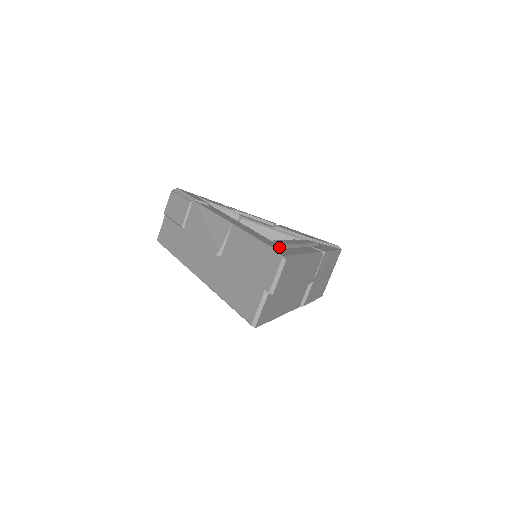
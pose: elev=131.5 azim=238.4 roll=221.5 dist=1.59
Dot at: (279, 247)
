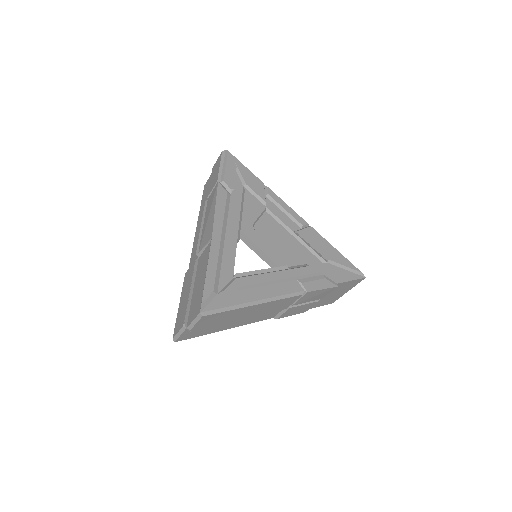
Dot at: (220, 292)
